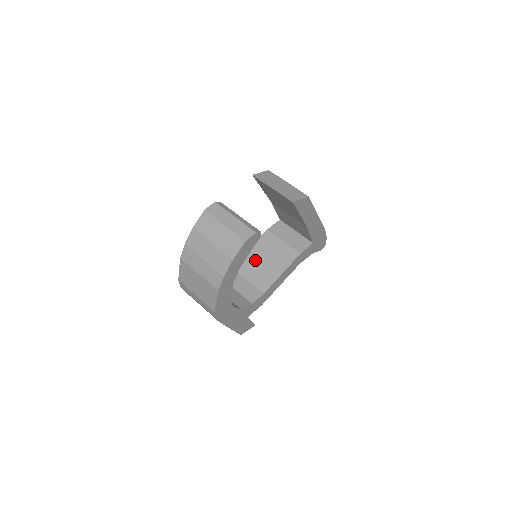
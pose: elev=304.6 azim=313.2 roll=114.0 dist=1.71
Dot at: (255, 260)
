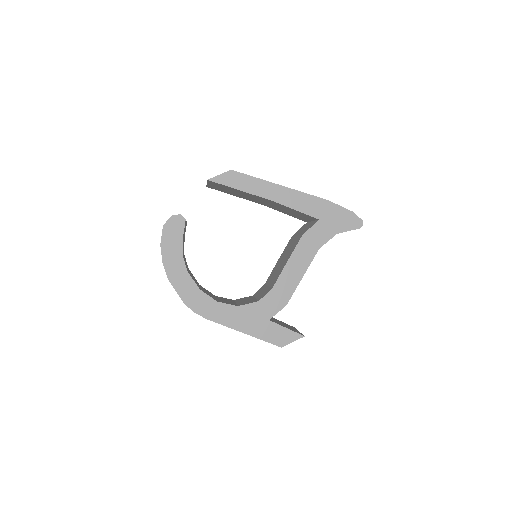
Dot at: (277, 266)
